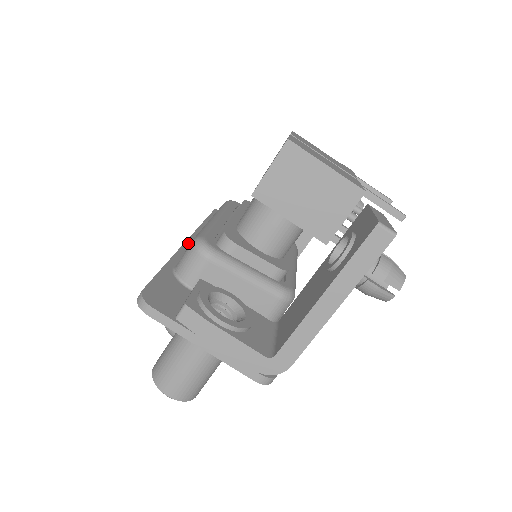
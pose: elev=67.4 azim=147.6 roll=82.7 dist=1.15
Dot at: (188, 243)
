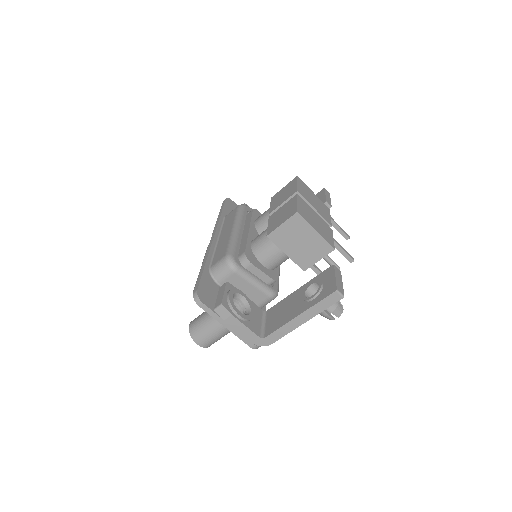
Dot at: (214, 241)
